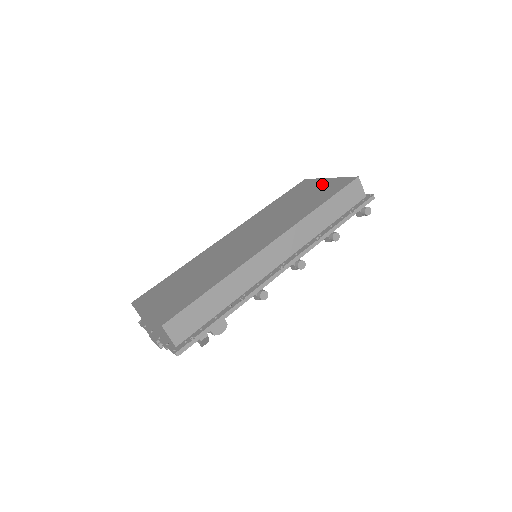
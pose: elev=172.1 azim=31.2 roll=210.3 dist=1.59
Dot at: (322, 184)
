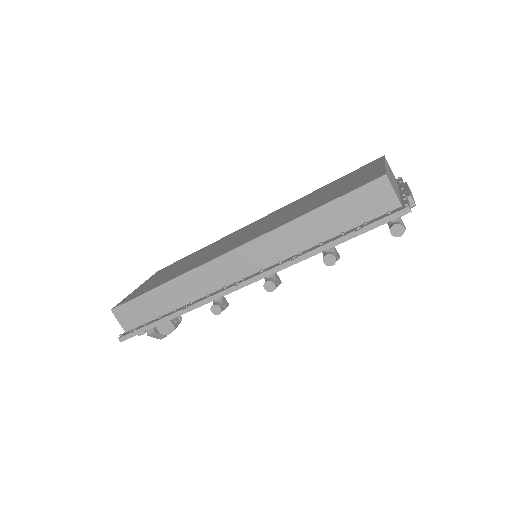
Dot at: (366, 173)
